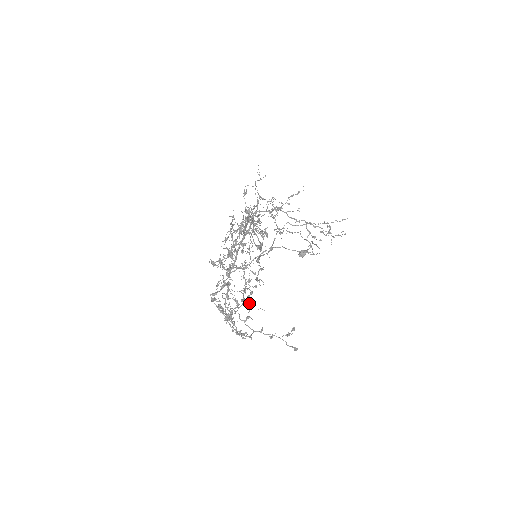
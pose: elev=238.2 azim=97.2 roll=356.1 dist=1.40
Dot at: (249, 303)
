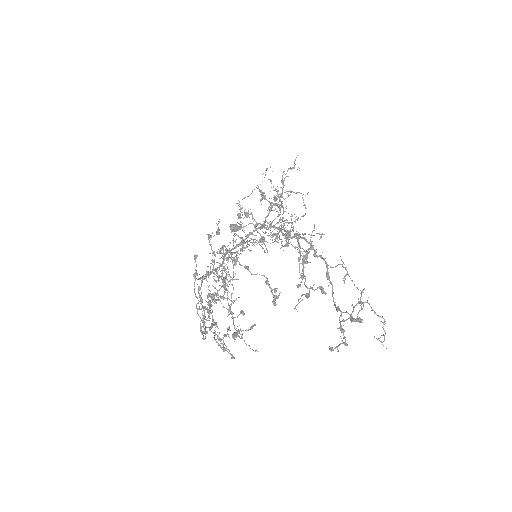
Dot at: (216, 295)
